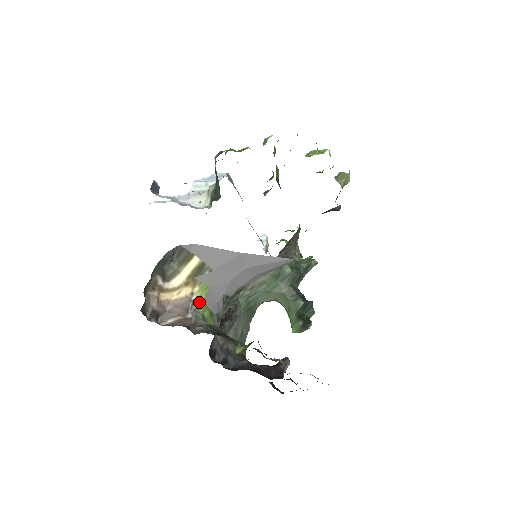
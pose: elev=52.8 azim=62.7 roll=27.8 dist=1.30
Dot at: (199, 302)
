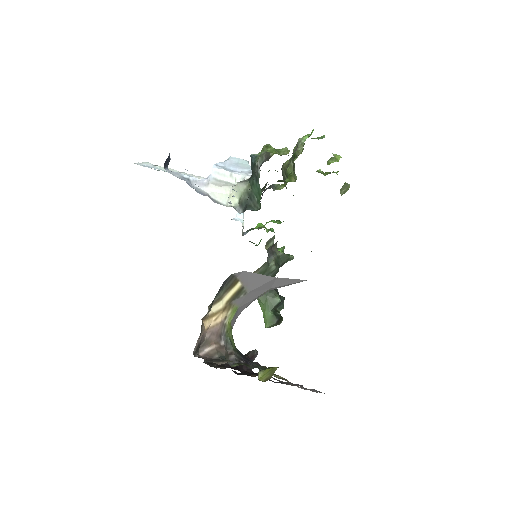
Dot at: (228, 325)
